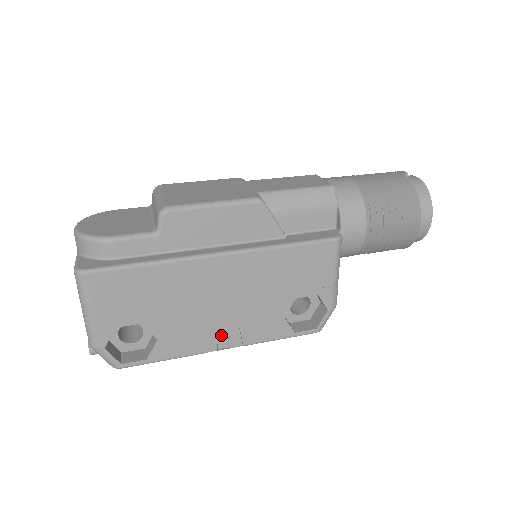
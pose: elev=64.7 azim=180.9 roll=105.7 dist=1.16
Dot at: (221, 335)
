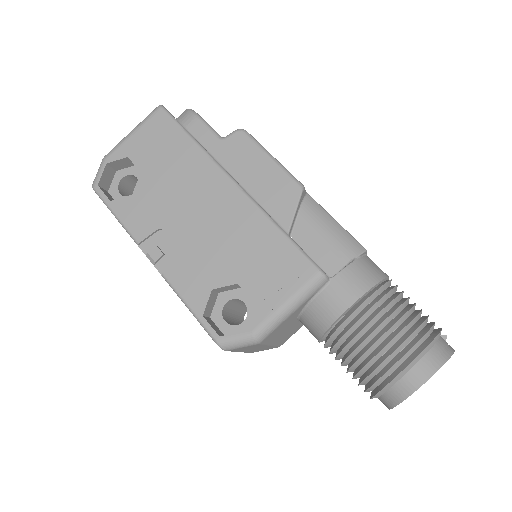
Dot at: (163, 246)
